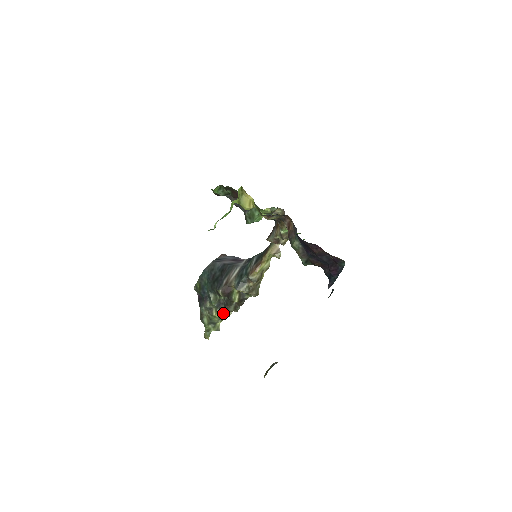
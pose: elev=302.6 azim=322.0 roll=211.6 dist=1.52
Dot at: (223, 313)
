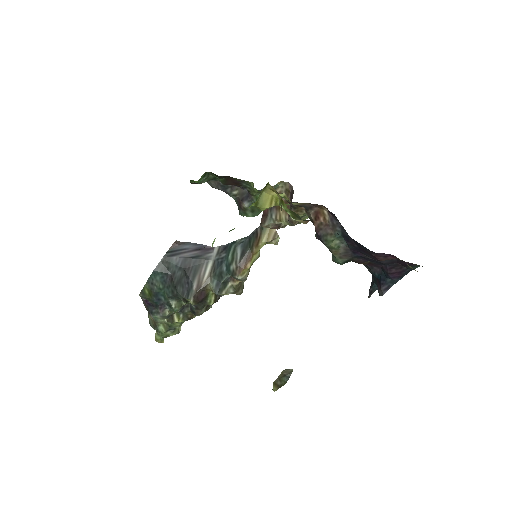
Dot at: (188, 316)
